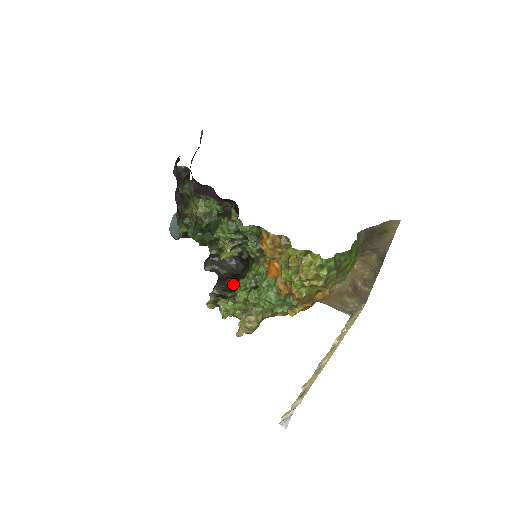
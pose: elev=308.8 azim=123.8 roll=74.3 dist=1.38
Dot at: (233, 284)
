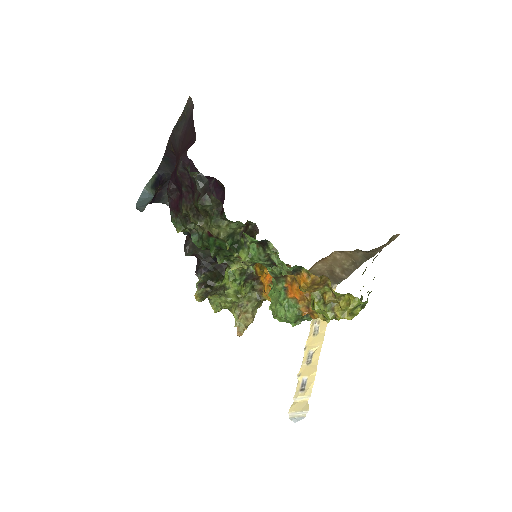
Dot at: (217, 270)
